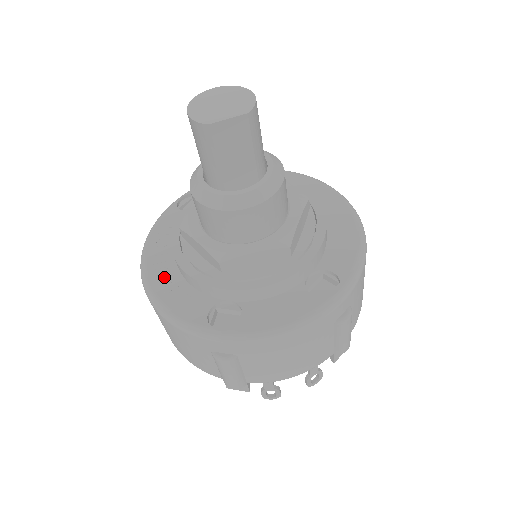
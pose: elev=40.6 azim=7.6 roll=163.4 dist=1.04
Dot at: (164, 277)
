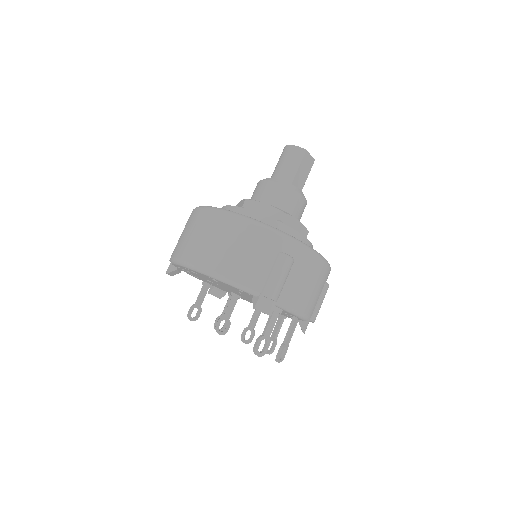
Dot at: occluded
